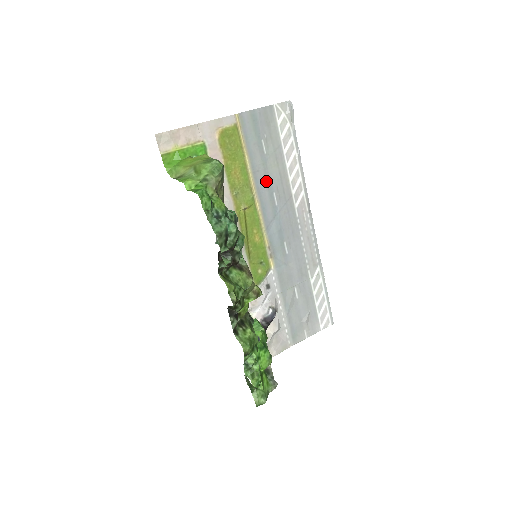
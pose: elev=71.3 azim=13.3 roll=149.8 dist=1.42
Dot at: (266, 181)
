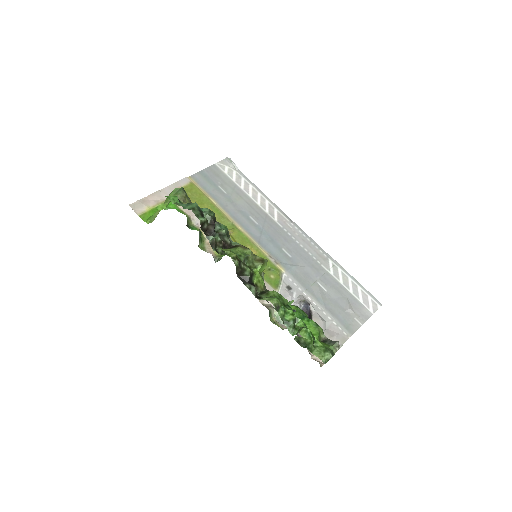
Dot at: (238, 211)
